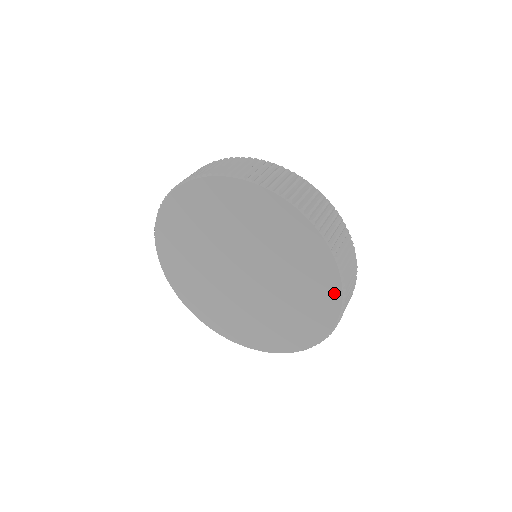
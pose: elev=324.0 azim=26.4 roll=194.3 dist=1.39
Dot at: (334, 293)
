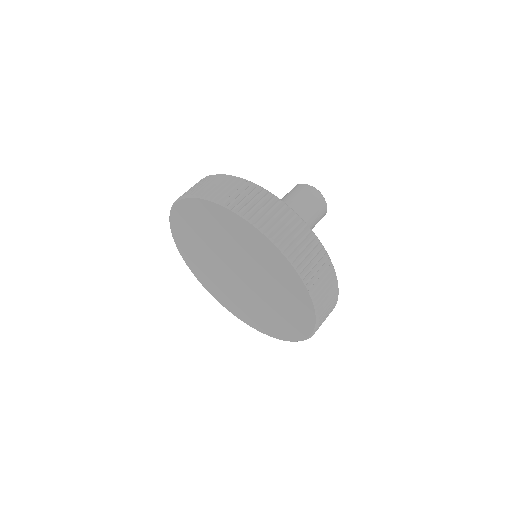
Dot at: (295, 336)
